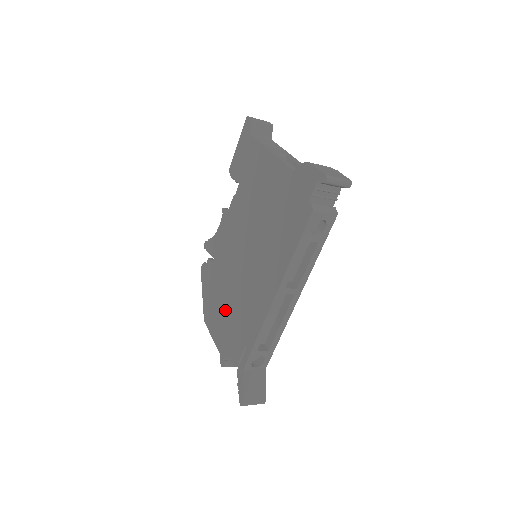
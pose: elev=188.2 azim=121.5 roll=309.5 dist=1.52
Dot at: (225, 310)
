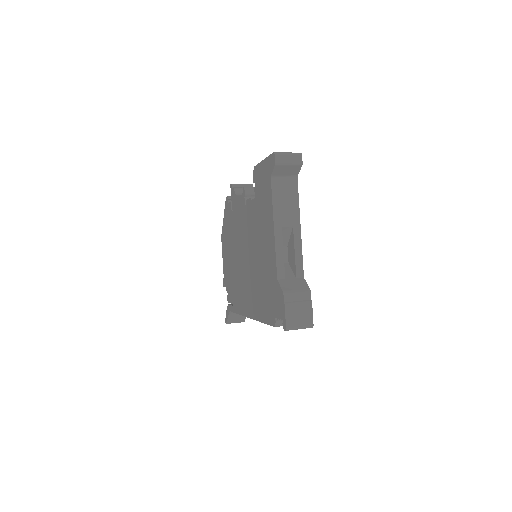
Dot at: (230, 261)
